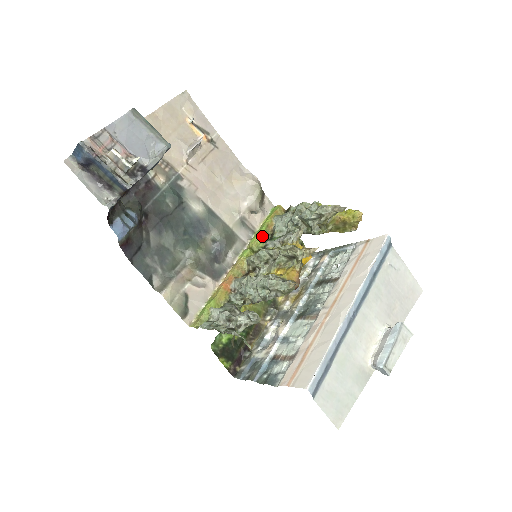
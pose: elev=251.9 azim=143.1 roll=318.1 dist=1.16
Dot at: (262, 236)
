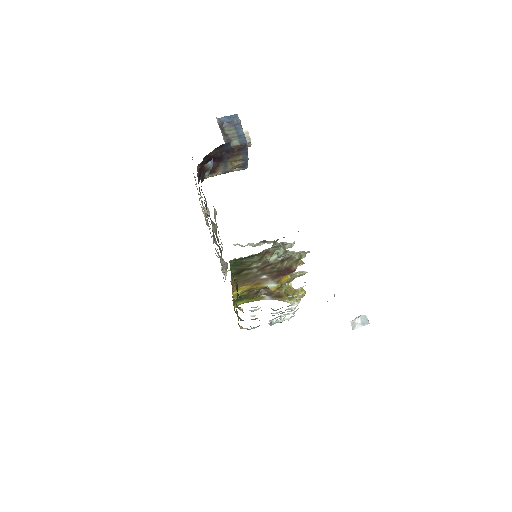
Dot at: occluded
